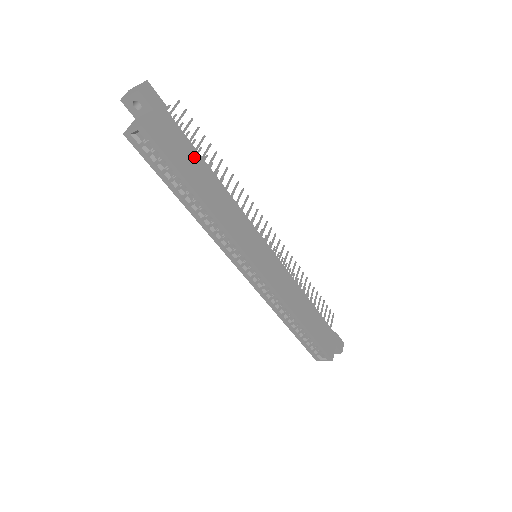
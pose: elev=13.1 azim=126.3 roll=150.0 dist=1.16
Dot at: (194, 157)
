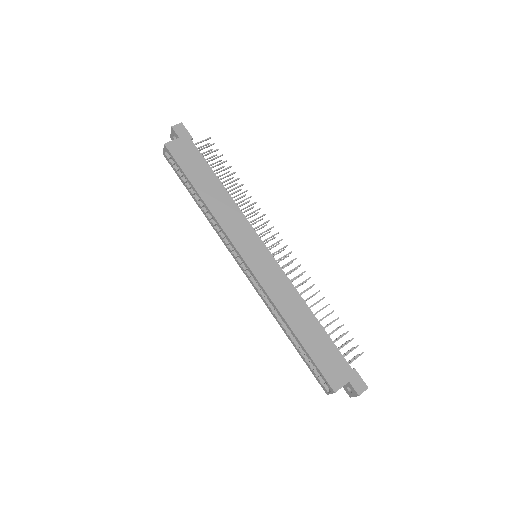
Dot at: (204, 169)
